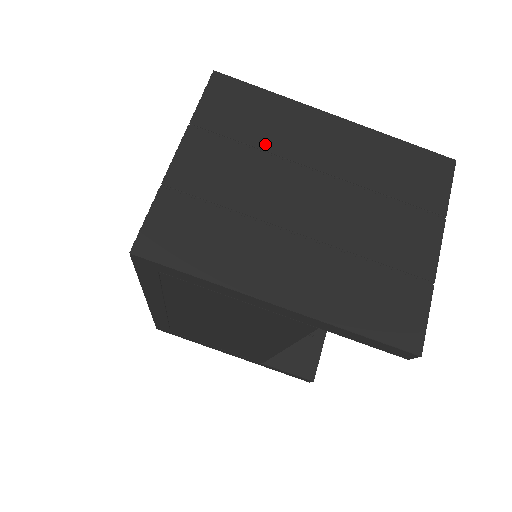
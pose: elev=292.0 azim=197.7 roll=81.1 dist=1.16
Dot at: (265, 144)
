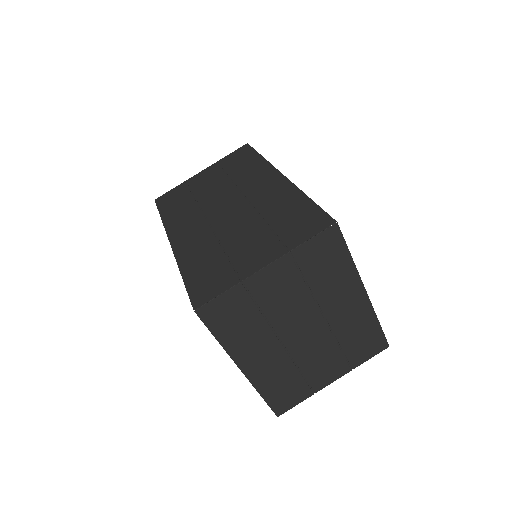
Dot at: (316, 288)
